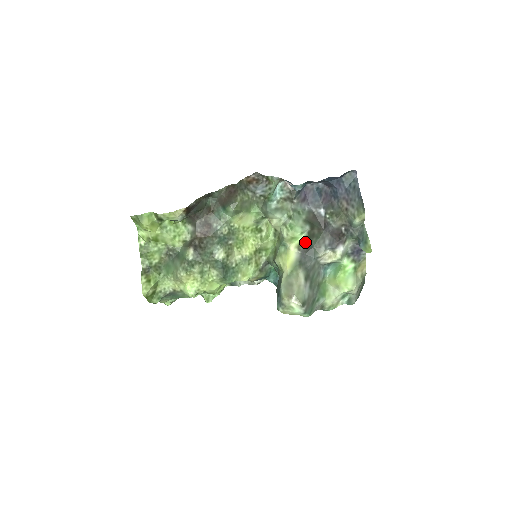
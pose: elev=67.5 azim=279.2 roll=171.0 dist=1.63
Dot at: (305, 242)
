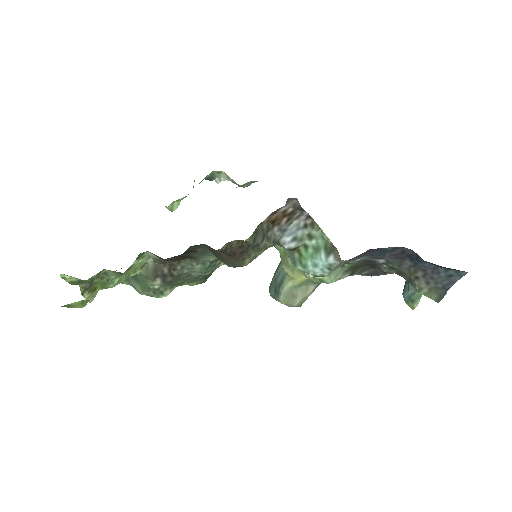
Dot at: occluded
